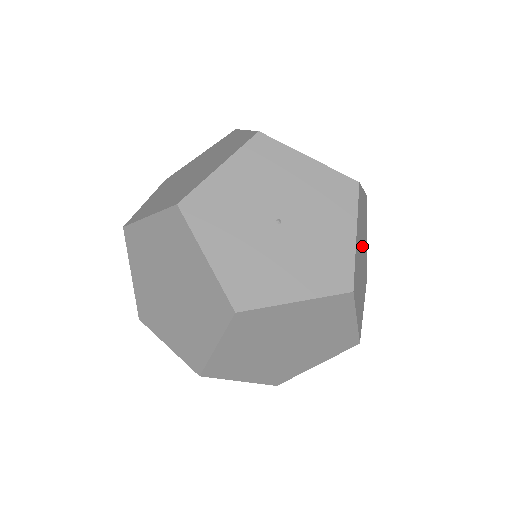
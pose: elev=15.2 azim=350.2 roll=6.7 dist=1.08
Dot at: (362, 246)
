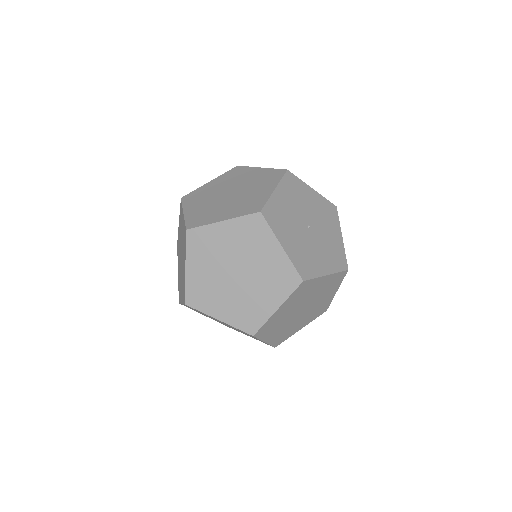
Dot at: occluded
